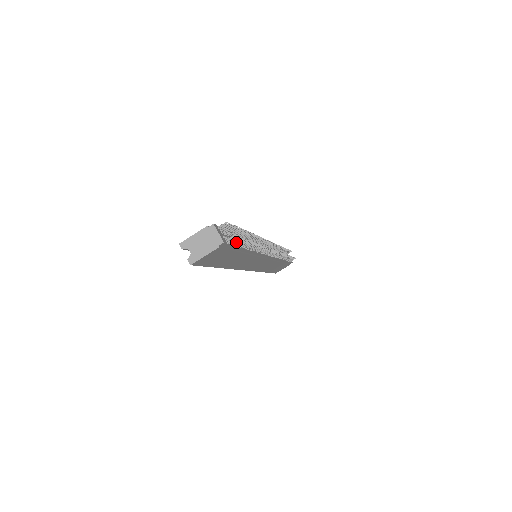
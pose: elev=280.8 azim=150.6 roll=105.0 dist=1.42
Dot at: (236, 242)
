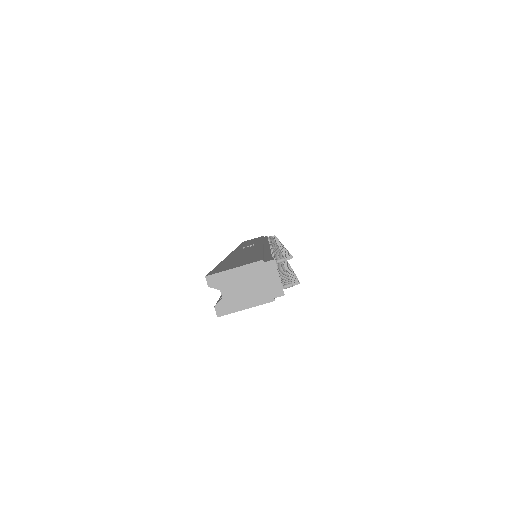
Dot at: (284, 279)
